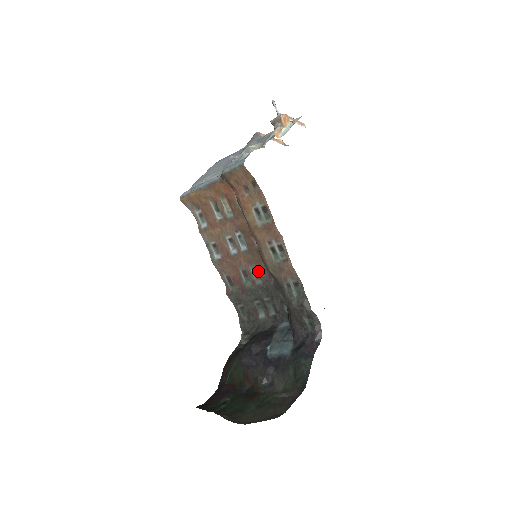
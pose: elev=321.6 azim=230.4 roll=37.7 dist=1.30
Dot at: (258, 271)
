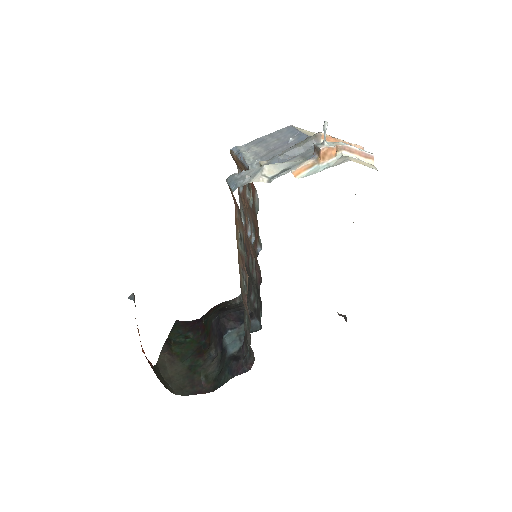
Dot at: (256, 267)
